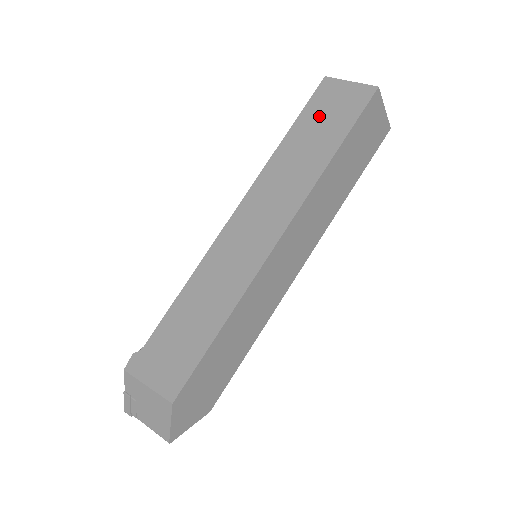
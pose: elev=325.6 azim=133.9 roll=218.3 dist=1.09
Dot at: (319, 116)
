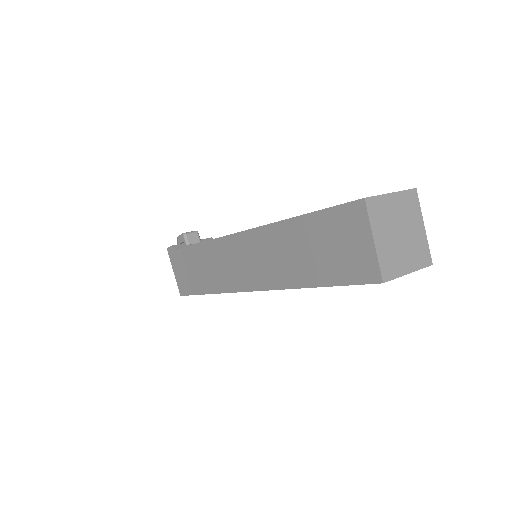
Dot at: (326, 237)
